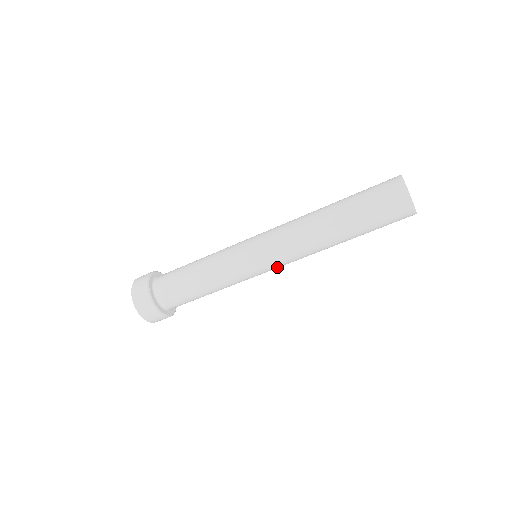
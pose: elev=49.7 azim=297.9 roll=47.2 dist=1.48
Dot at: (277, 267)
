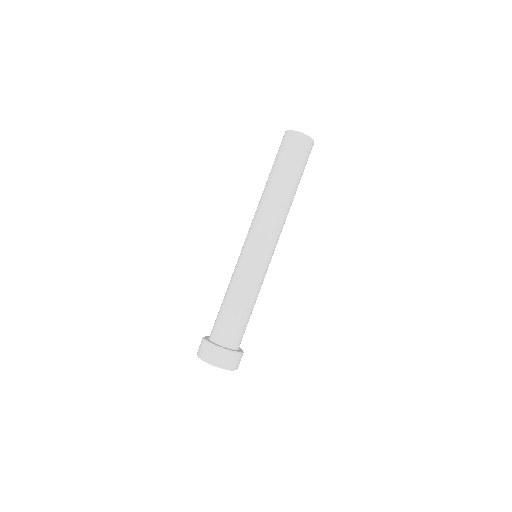
Dot at: (258, 240)
